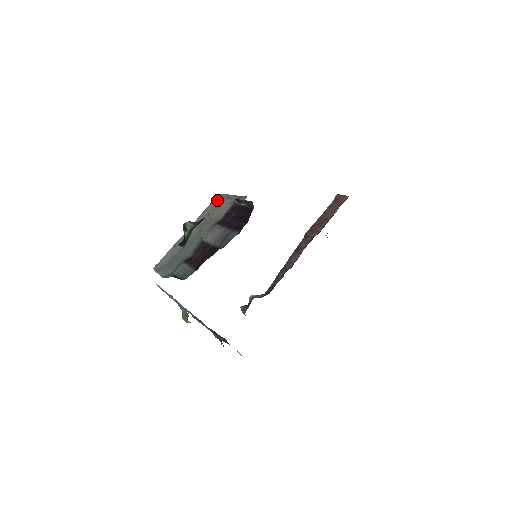
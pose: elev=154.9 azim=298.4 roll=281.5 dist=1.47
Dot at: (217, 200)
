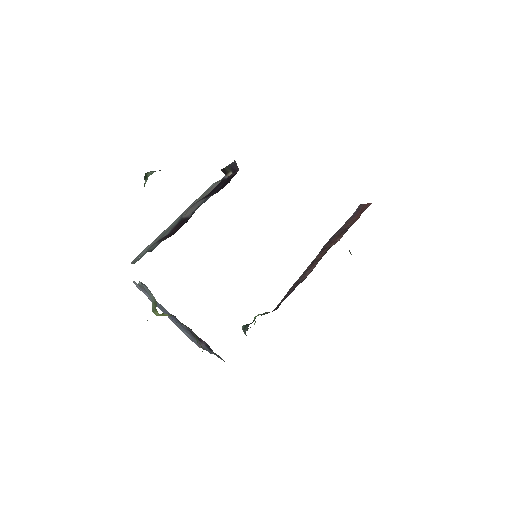
Dot at: (209, 188)
